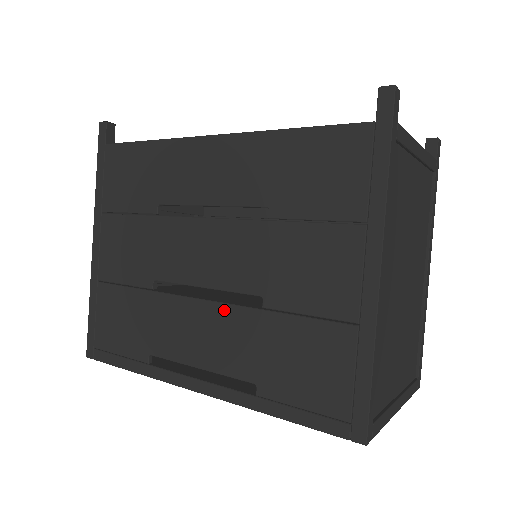
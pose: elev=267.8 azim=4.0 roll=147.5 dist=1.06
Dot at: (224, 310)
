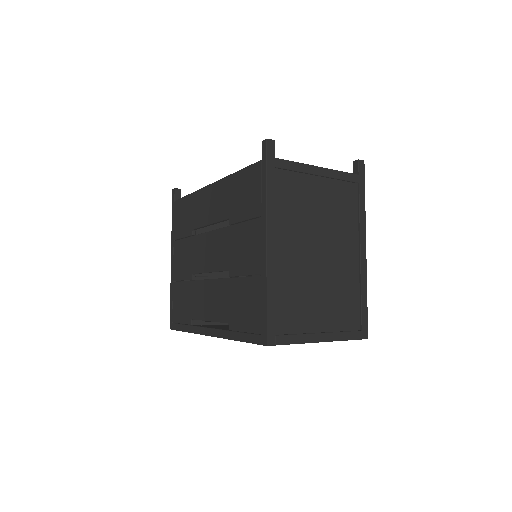
Dot at: (216, 283)
